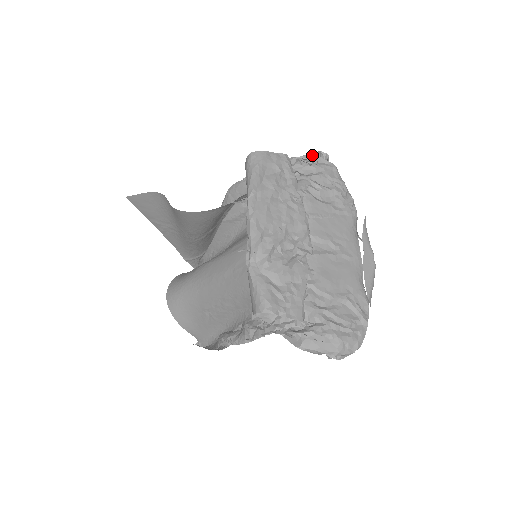
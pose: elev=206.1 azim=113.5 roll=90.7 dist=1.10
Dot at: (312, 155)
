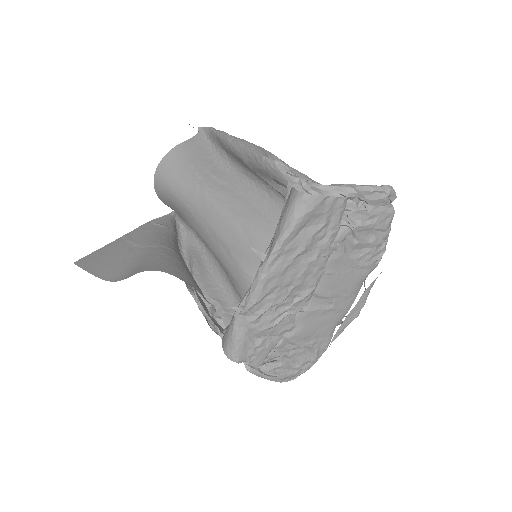
Dot at: (377, 197)
